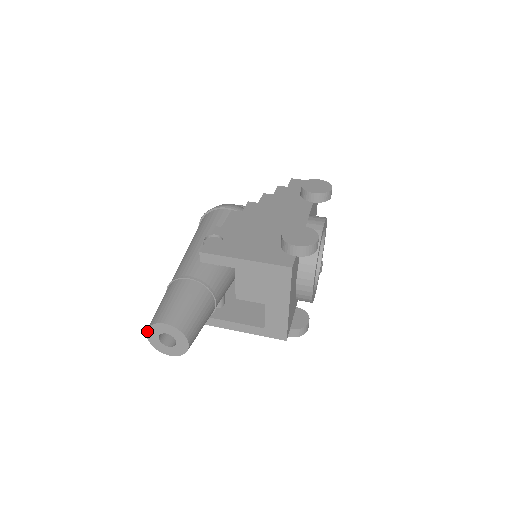
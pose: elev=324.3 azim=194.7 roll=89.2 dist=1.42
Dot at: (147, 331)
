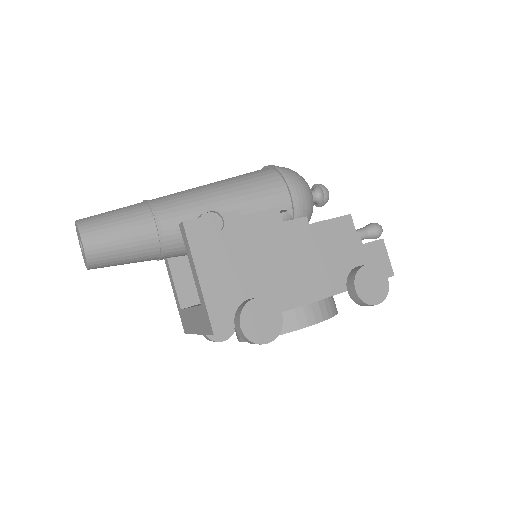
Dot at: (75, 221)
